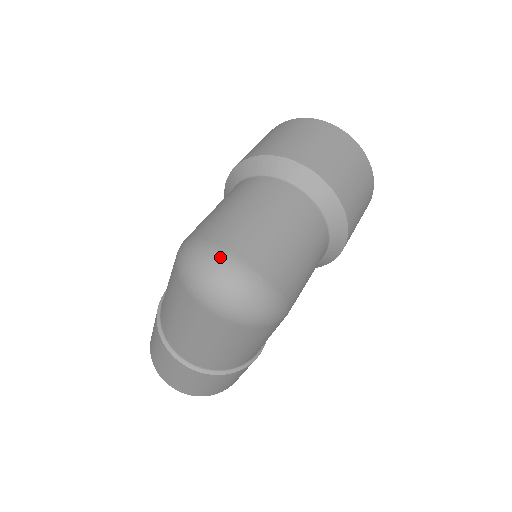
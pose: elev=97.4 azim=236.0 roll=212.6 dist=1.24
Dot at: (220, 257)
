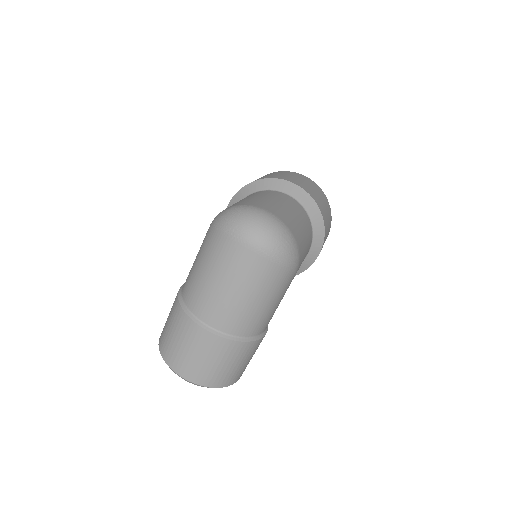
Dot at: (254, 209)
